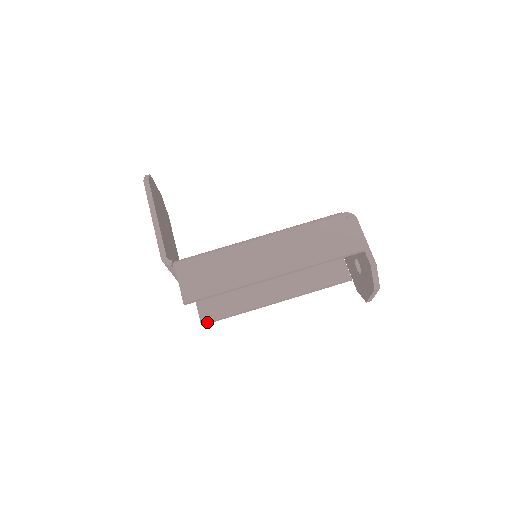
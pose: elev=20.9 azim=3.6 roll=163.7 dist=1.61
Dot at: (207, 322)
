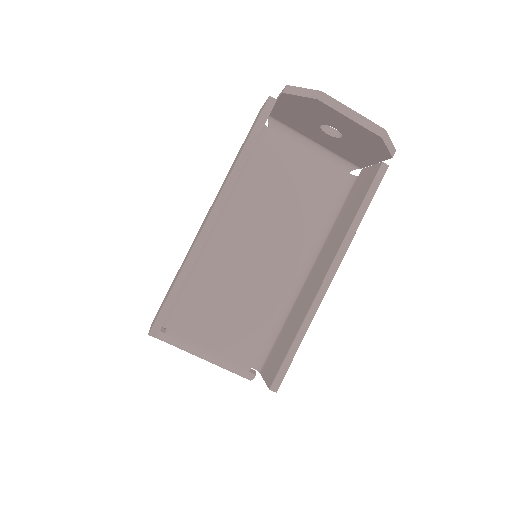
Dot at: (273, 380)
